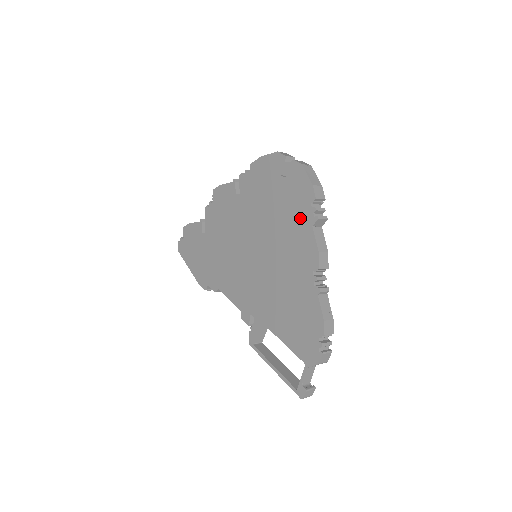
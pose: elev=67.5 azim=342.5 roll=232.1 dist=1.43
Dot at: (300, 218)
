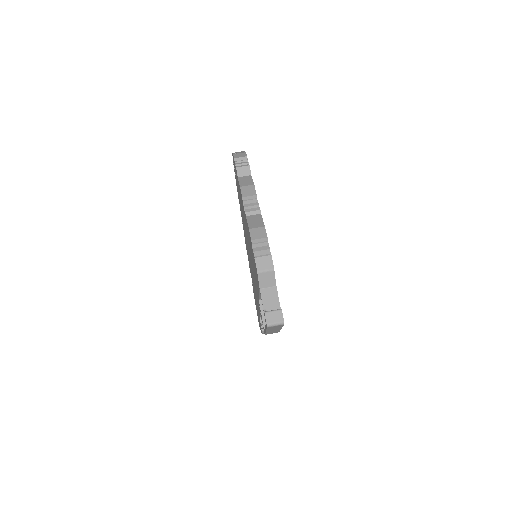
Dot at: (238, 184)
